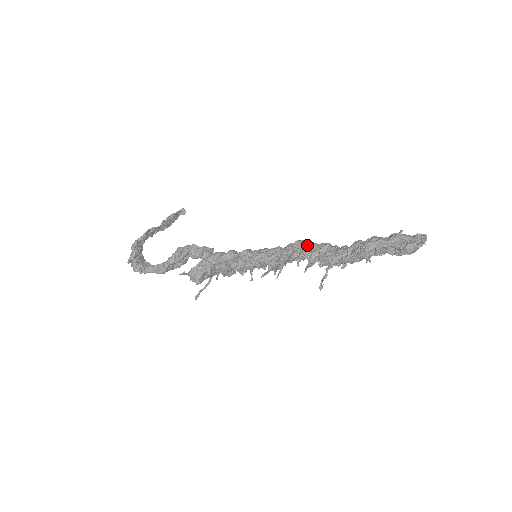
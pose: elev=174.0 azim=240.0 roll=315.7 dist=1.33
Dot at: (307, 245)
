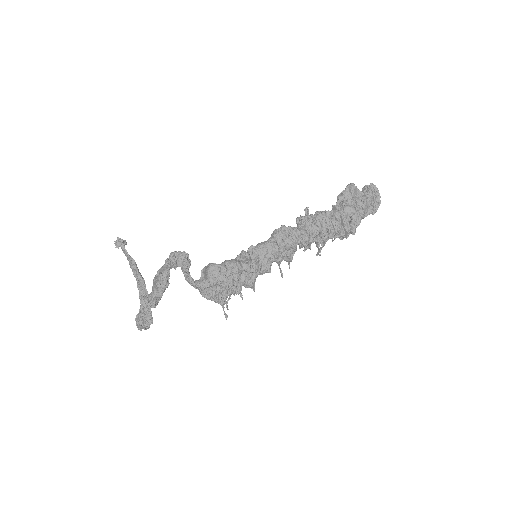
Dot at: (307, 241)
